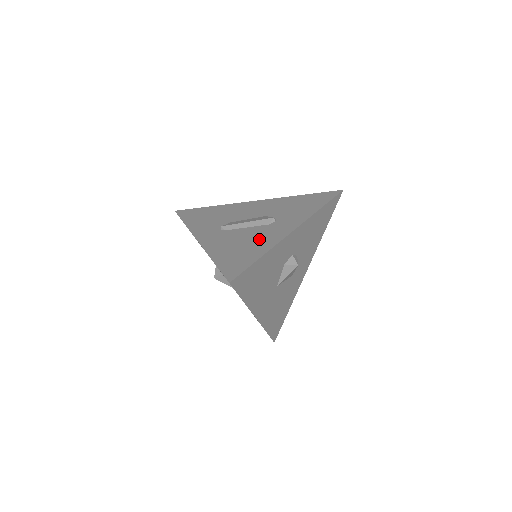
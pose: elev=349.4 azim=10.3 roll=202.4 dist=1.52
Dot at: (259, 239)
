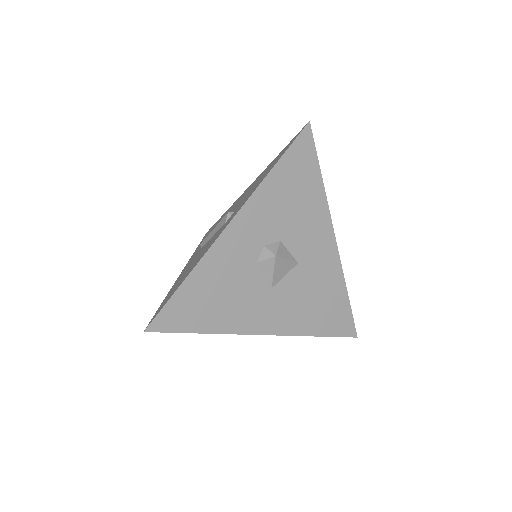
Dot at: (202, 252)
